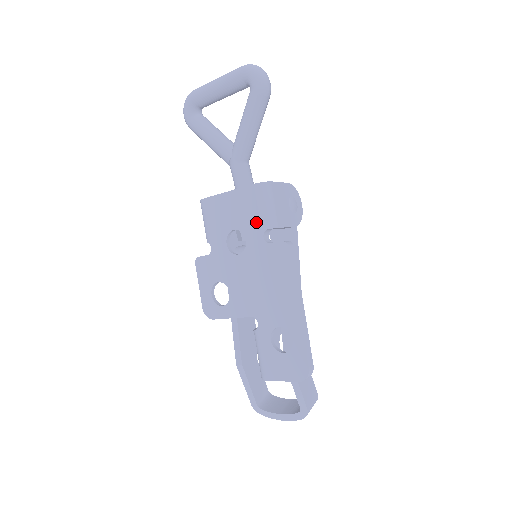
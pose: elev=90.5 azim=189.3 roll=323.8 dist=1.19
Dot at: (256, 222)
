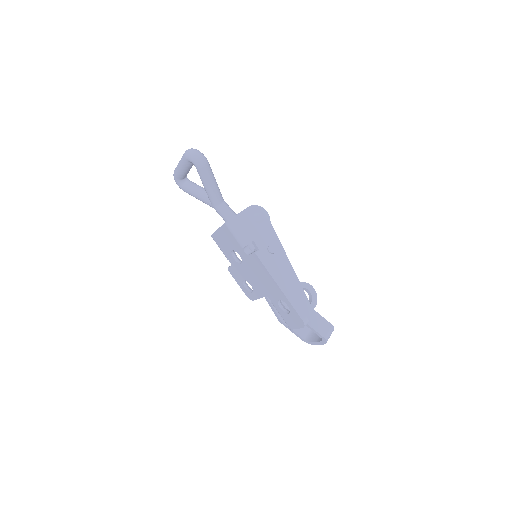
Dot at: (237, 244)
